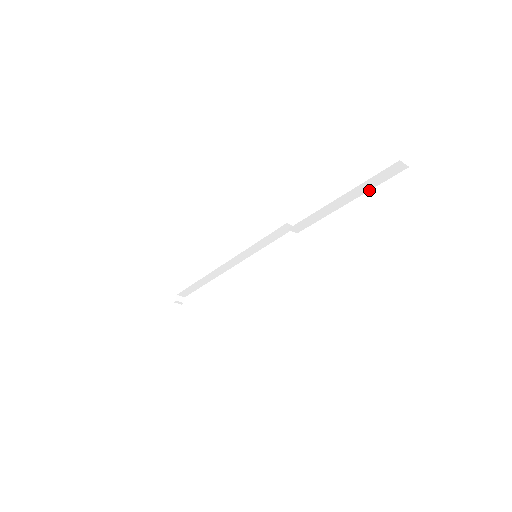
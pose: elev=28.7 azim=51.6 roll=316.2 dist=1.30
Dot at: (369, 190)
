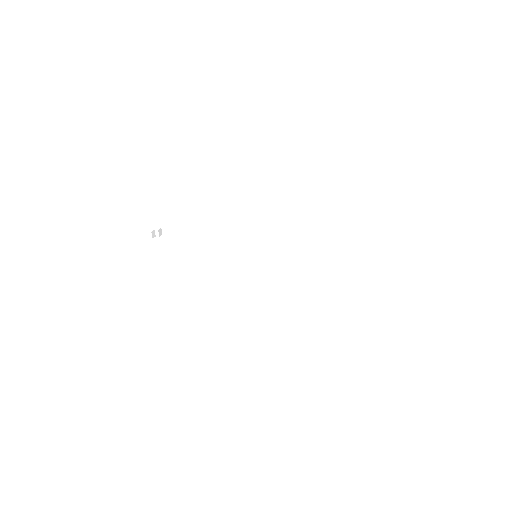
Dot at: occluded
